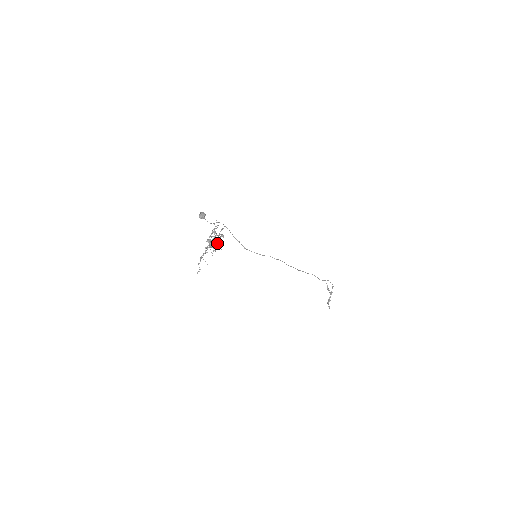
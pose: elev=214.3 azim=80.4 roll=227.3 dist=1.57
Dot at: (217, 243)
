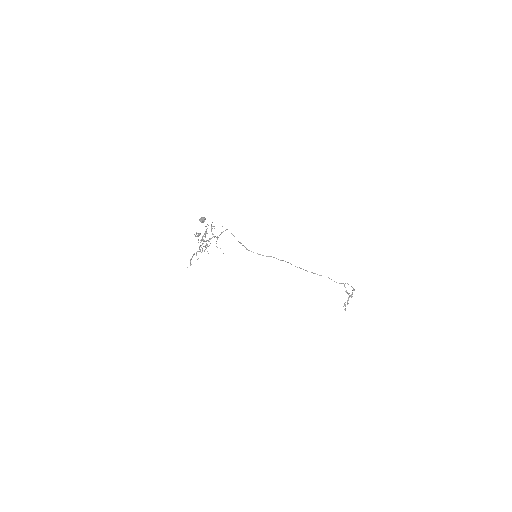
Dot at: (216, 243)
